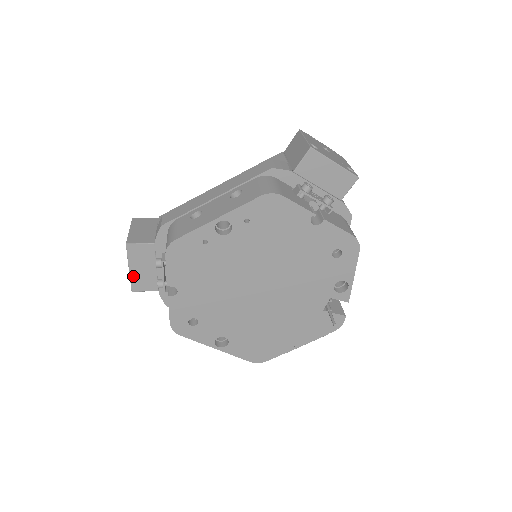
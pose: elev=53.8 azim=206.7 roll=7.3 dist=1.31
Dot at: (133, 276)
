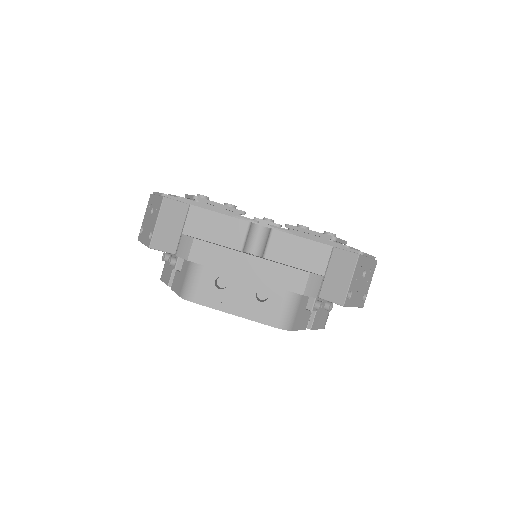
Dot at: occluded
